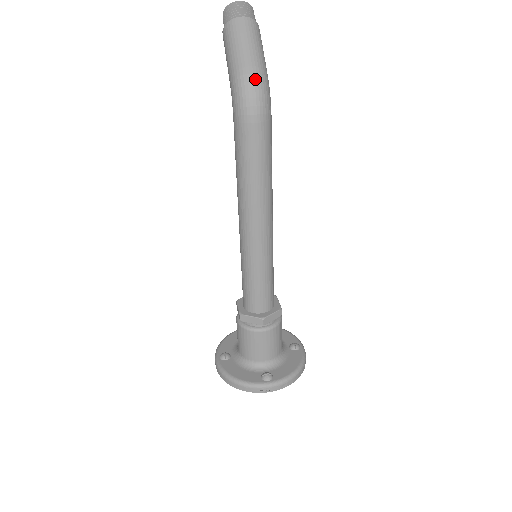
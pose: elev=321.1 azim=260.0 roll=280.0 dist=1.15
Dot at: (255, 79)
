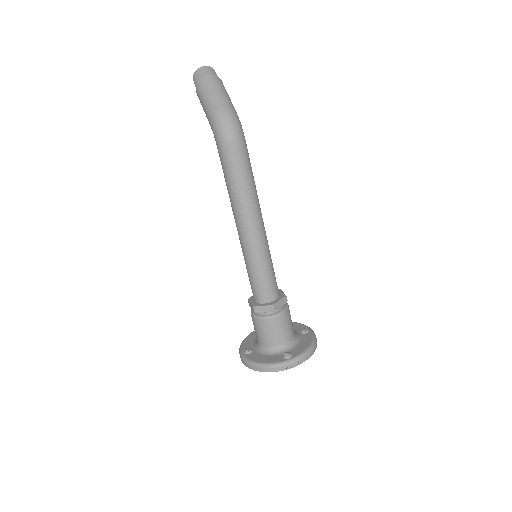
Dot at: (228, 115)
